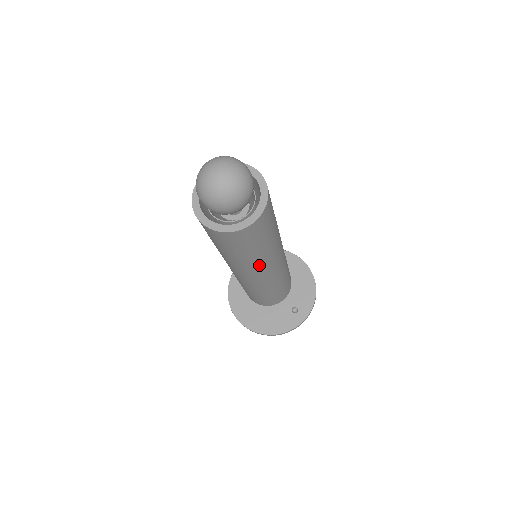
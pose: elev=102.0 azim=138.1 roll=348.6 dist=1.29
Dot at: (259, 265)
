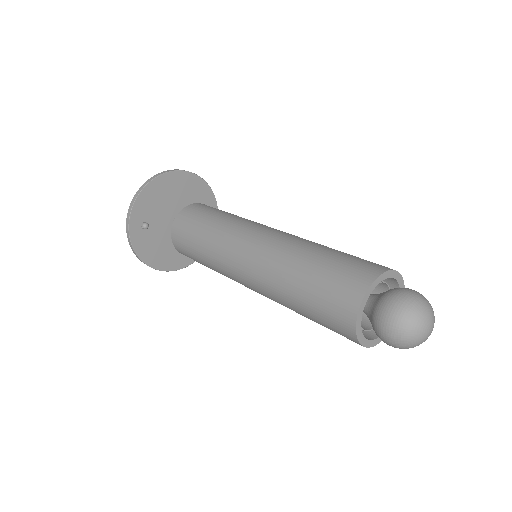
Dot at: occluded
